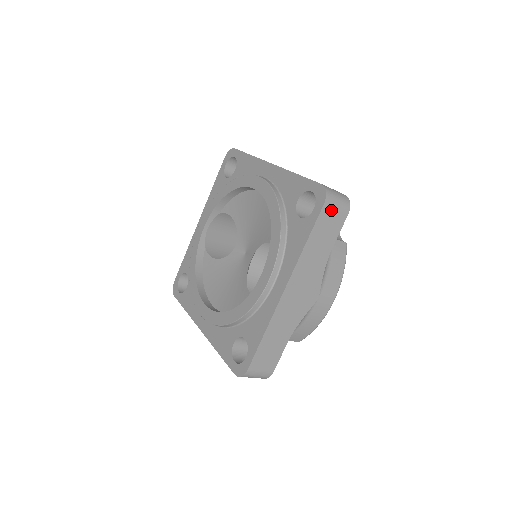
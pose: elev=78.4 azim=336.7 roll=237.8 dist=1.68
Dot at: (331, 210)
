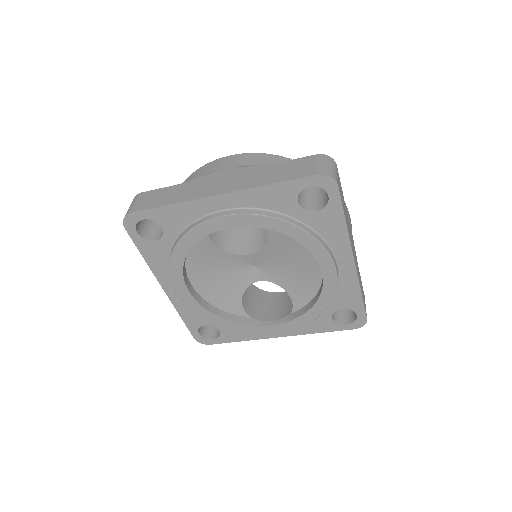
Dot at: occluded
